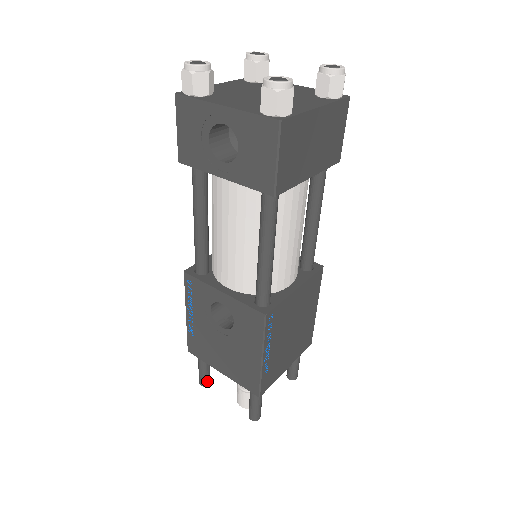
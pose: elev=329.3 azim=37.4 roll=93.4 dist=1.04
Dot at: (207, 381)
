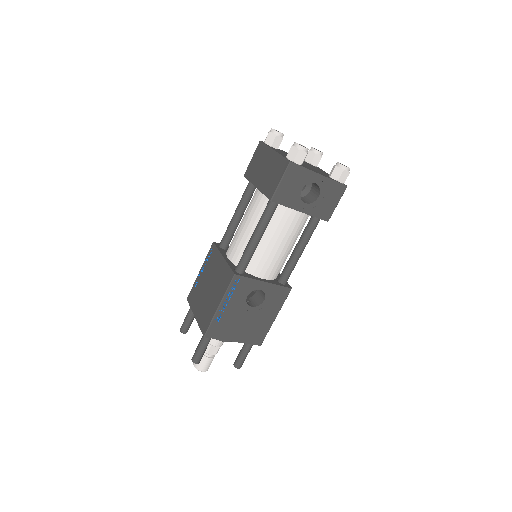
Dot at: (201, 358)
